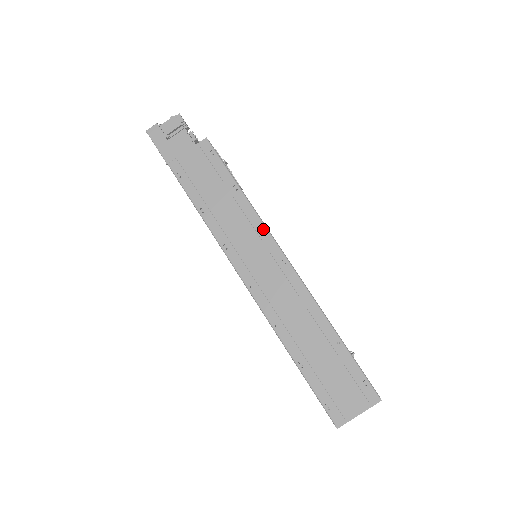
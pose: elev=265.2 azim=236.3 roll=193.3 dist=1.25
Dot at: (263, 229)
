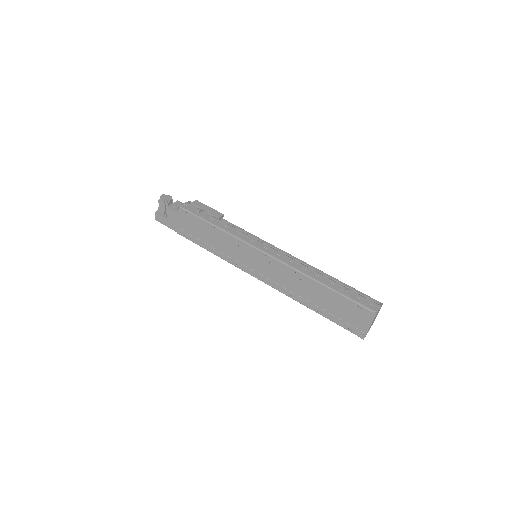
Dot at: (243, 244)
